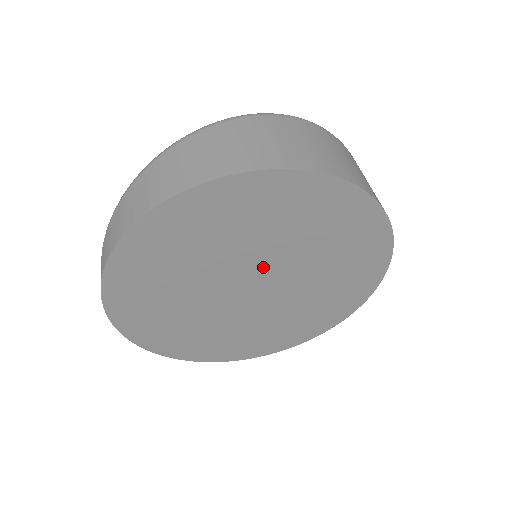
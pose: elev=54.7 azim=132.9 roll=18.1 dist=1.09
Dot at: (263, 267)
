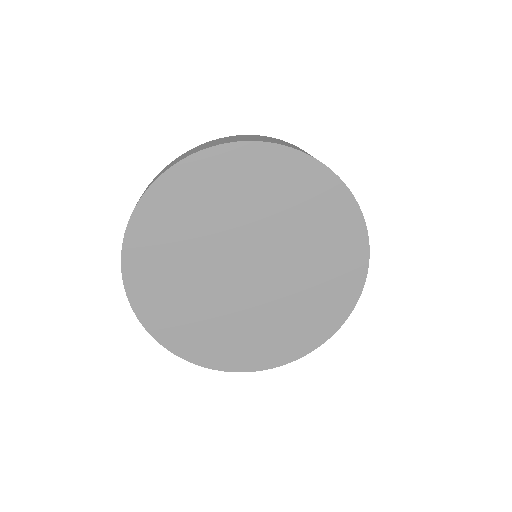
Dot at: (269, 252)
